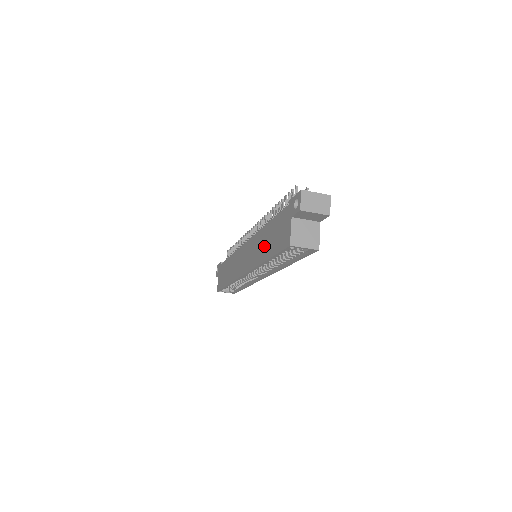
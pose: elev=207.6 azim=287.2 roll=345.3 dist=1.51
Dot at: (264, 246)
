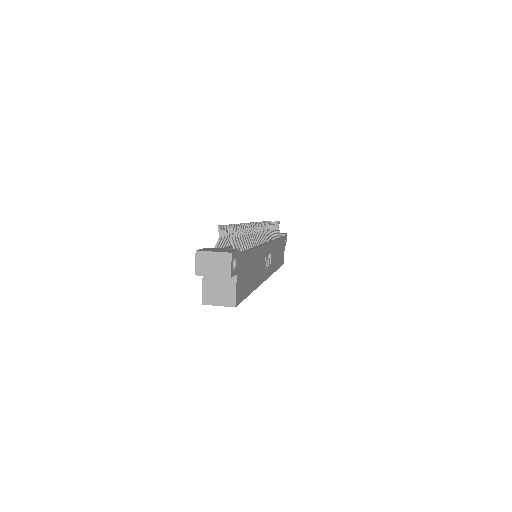
Dot at: occluded
